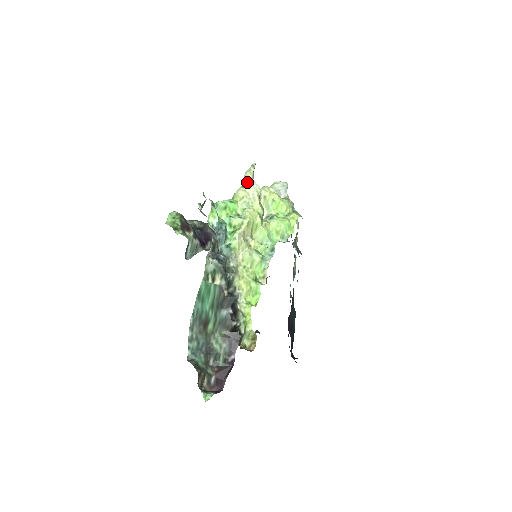
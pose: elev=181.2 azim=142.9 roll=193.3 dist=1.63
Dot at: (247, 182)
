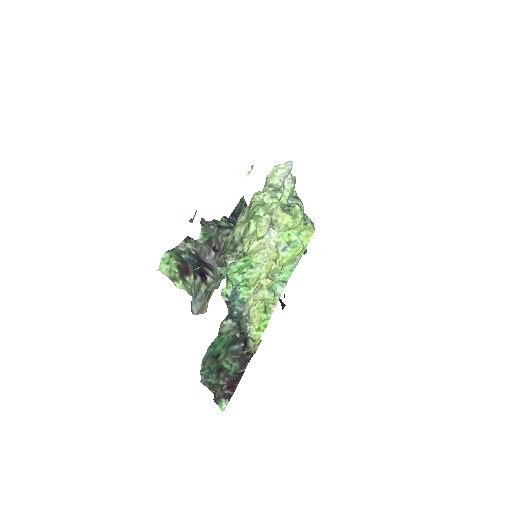
Dot at: (263, 233)
